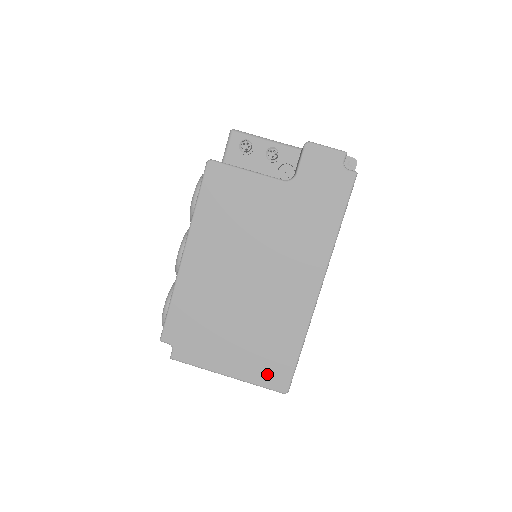
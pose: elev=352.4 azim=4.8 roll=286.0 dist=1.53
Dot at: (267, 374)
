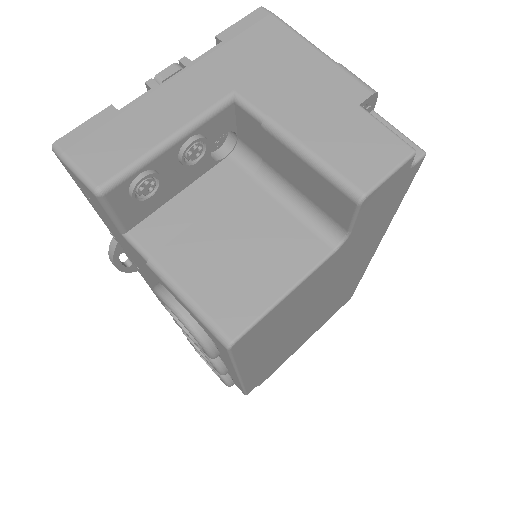
Dot at: (336, 310)
